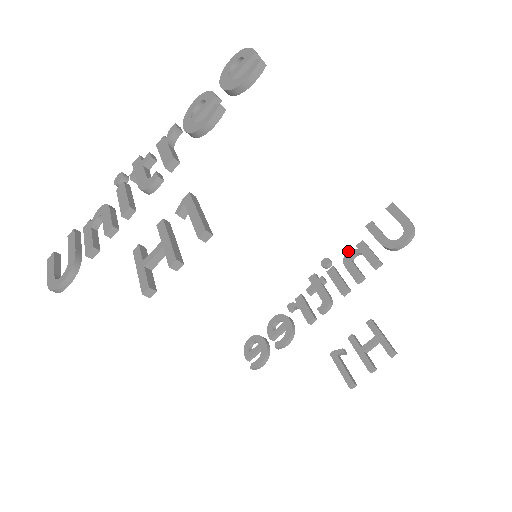
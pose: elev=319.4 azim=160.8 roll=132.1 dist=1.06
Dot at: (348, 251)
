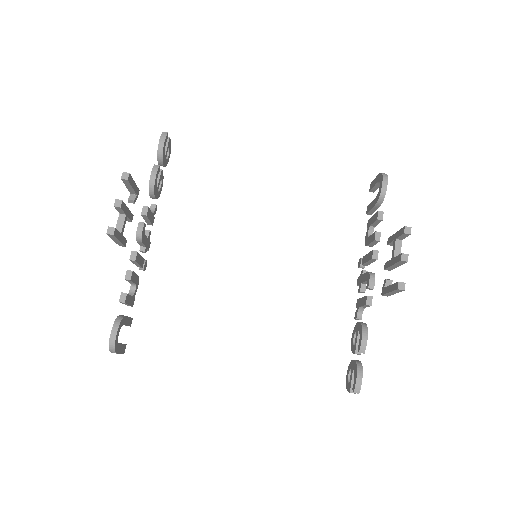
Dot at: (365, 237)
